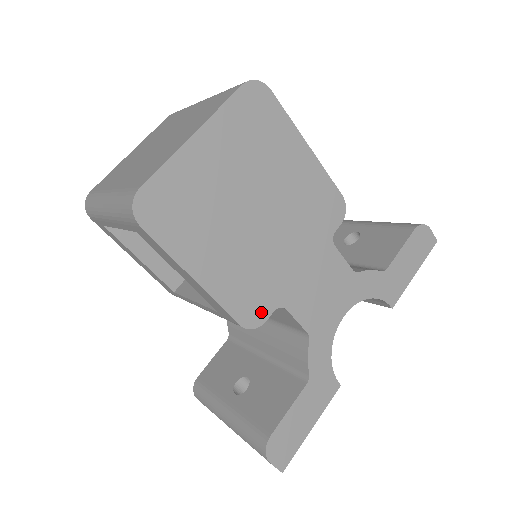
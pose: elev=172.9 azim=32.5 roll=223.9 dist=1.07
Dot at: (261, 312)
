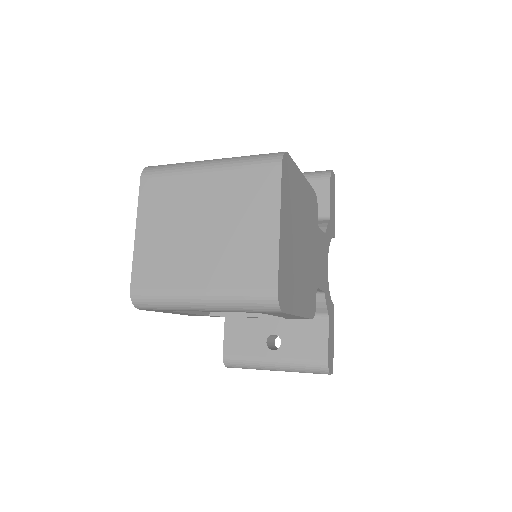
Dot at: (314, 302)
